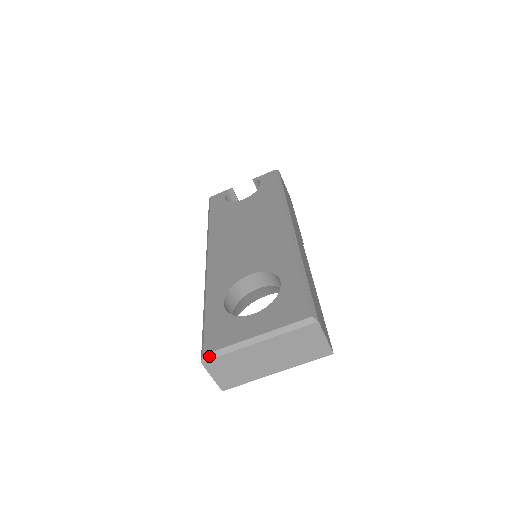
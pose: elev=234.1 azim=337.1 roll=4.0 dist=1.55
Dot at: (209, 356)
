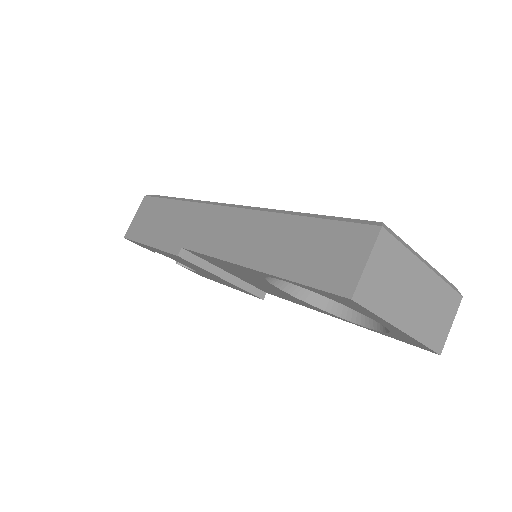
Dot at: (389, 229)
